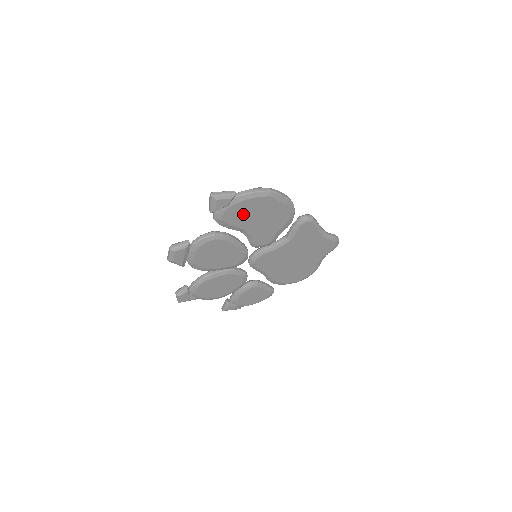
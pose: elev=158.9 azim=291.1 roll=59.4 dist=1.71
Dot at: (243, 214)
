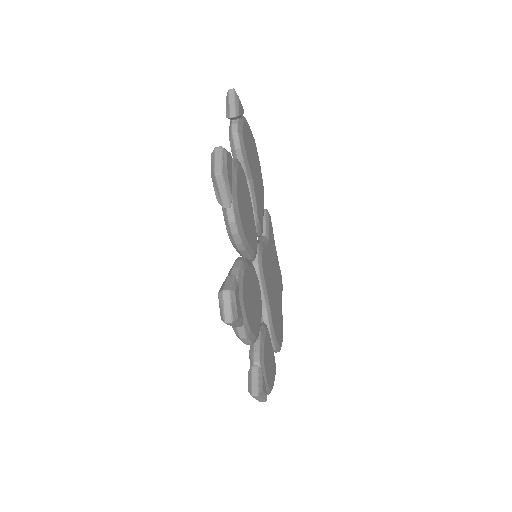
Dot at: (249, 148)
